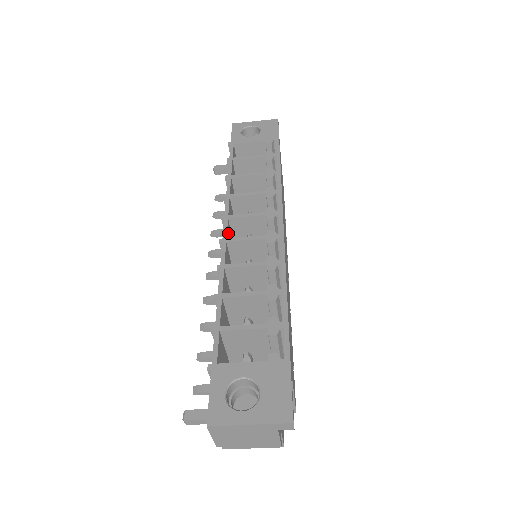
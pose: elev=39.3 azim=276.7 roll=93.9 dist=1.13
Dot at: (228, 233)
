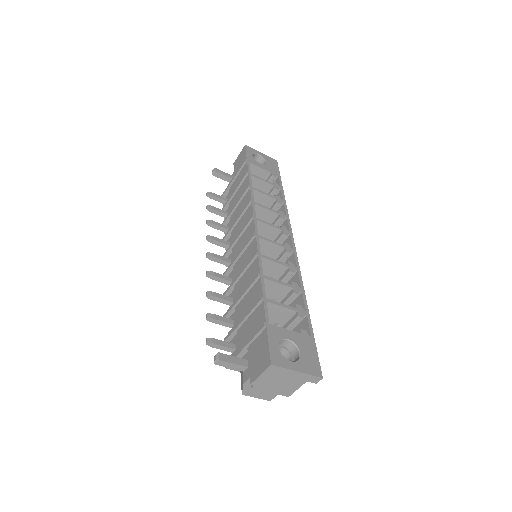
Dot at: occluded
